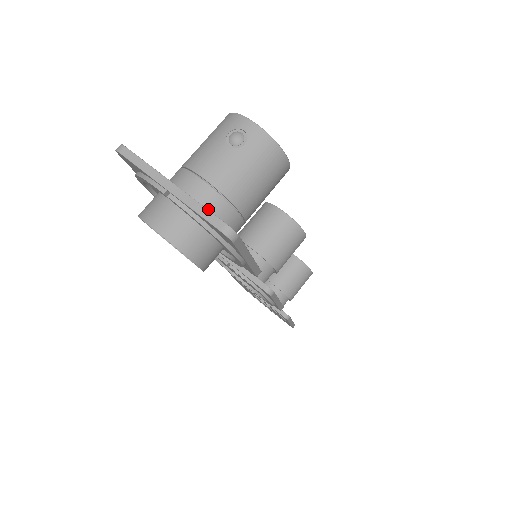
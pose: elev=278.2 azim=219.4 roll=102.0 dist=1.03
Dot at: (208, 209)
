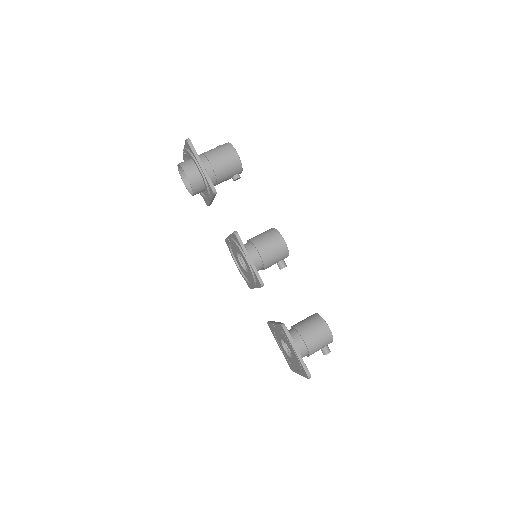
Dot at: occluded
